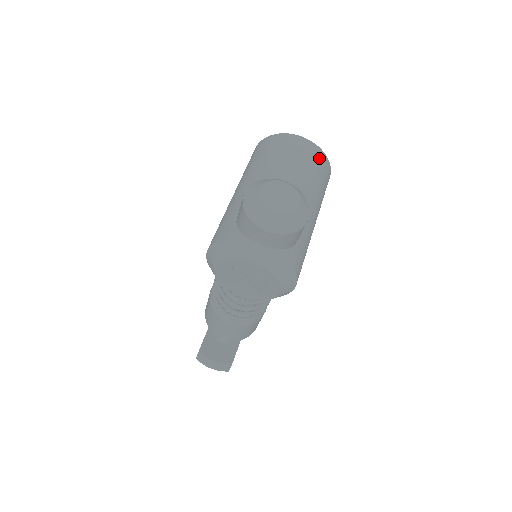
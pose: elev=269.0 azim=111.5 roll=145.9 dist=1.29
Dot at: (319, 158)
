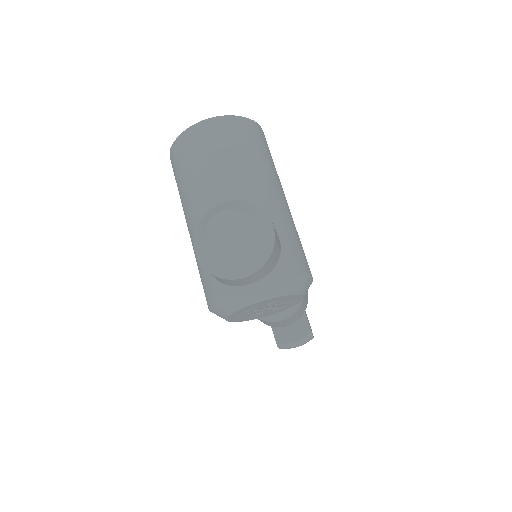
Dot at: (235, 128)
